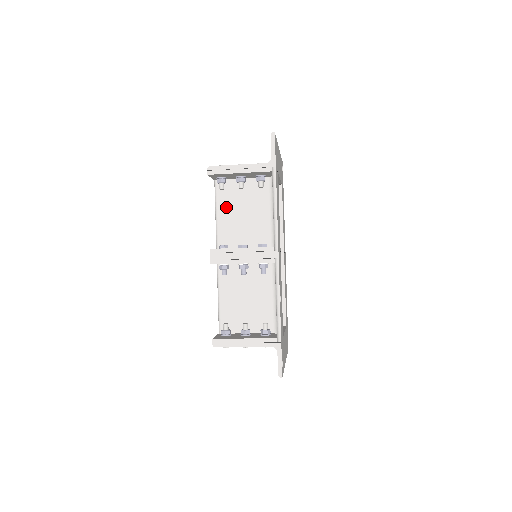
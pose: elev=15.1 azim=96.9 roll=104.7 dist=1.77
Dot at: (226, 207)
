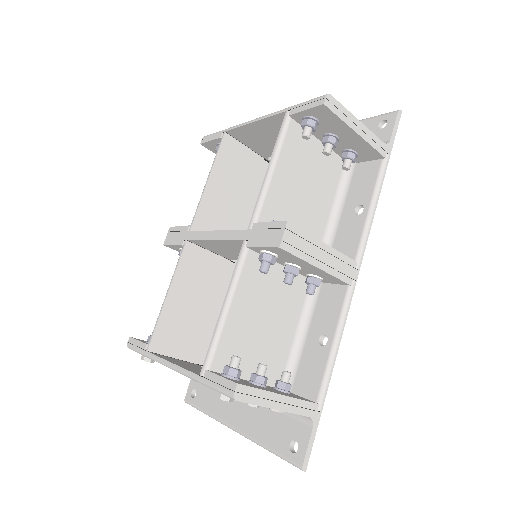
Dot at: (289, 166)
